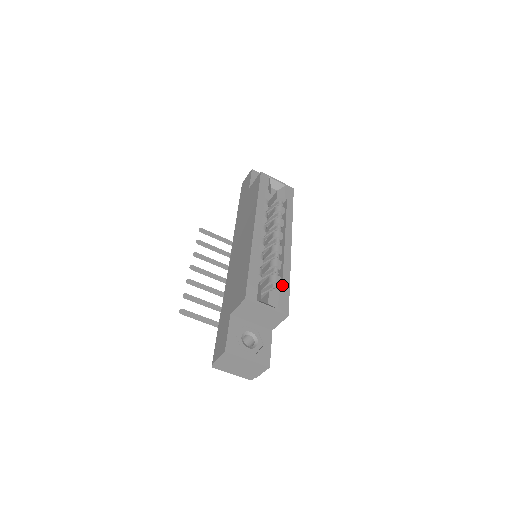
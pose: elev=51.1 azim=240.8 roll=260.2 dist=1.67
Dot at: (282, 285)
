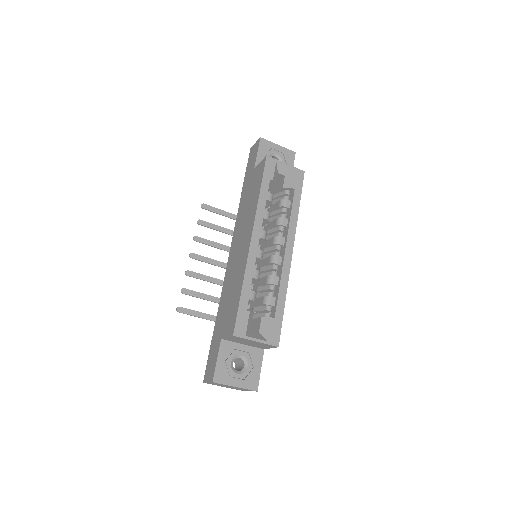
Dot at: (275, 310)
